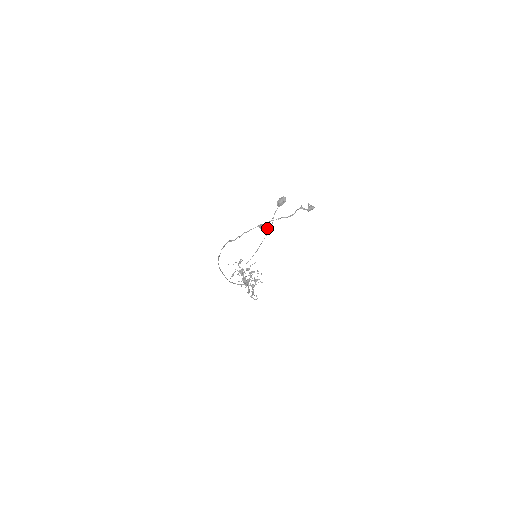
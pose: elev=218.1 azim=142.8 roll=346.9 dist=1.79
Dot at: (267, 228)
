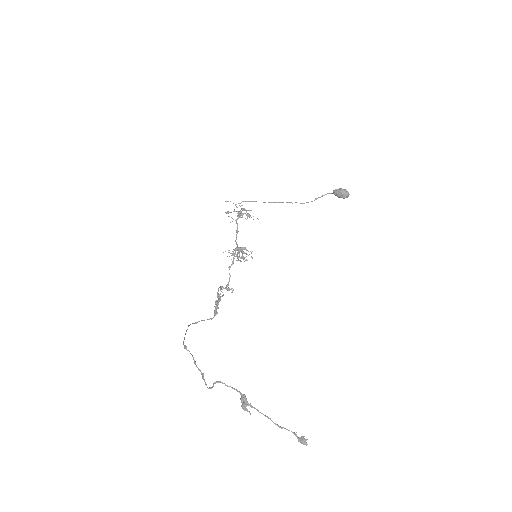
Dot at: occluded
